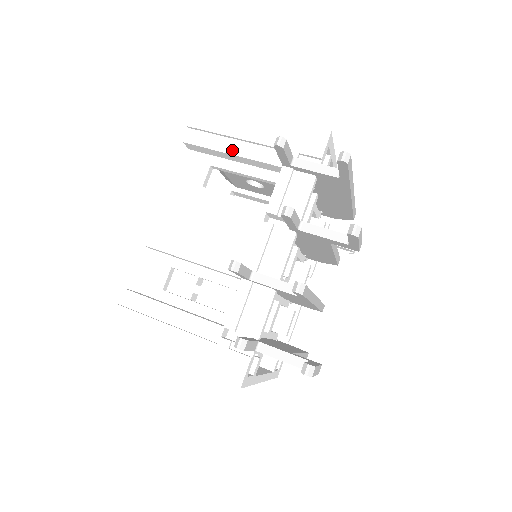
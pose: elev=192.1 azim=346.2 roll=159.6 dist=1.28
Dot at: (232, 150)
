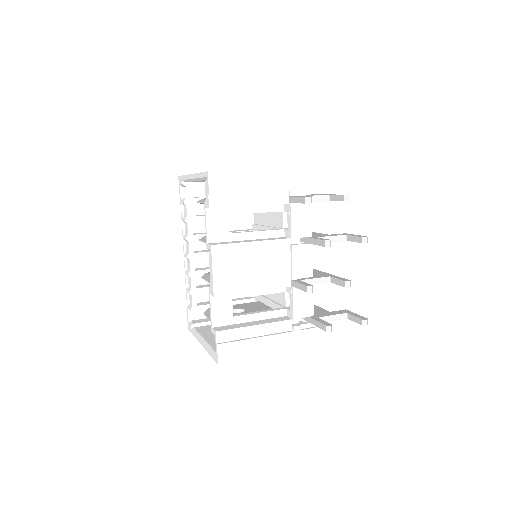
Dot at: (250, 202)
